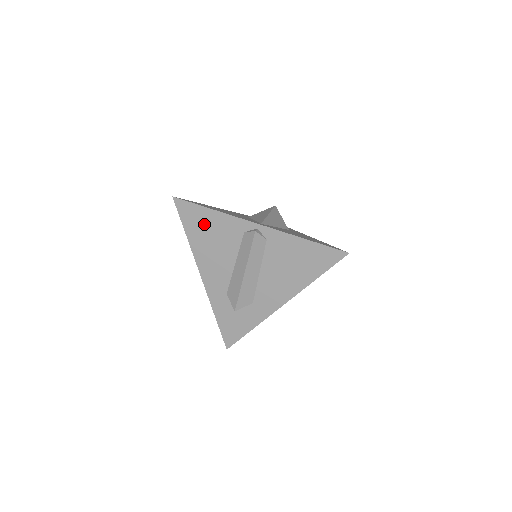
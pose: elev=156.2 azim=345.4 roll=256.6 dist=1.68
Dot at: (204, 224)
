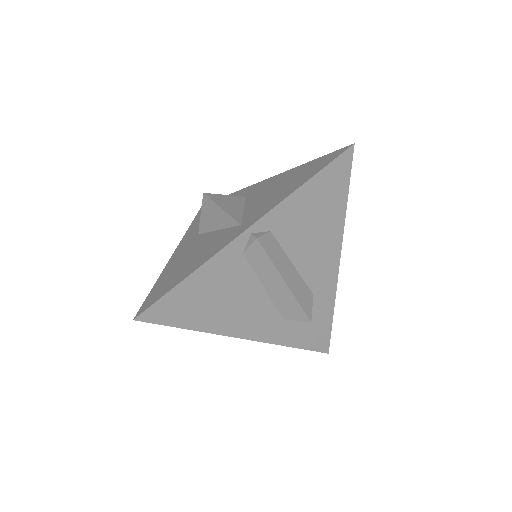
Dot at: (196, 299)
